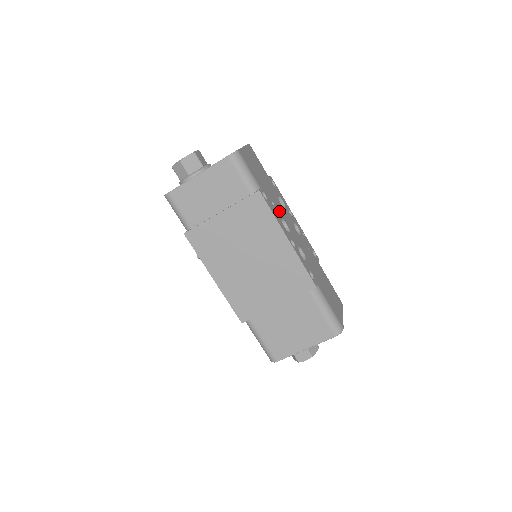
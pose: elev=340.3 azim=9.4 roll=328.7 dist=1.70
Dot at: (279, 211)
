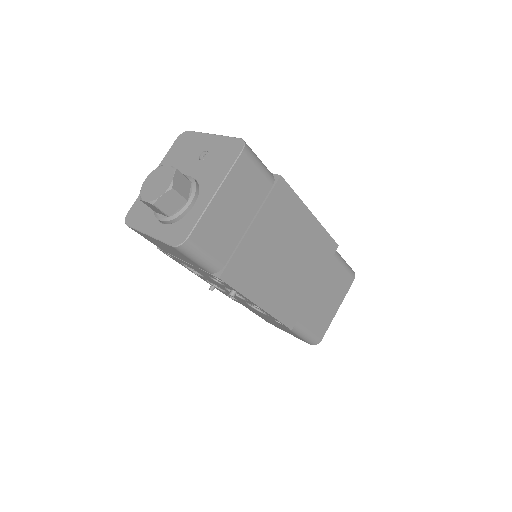
Dot at: occluded
